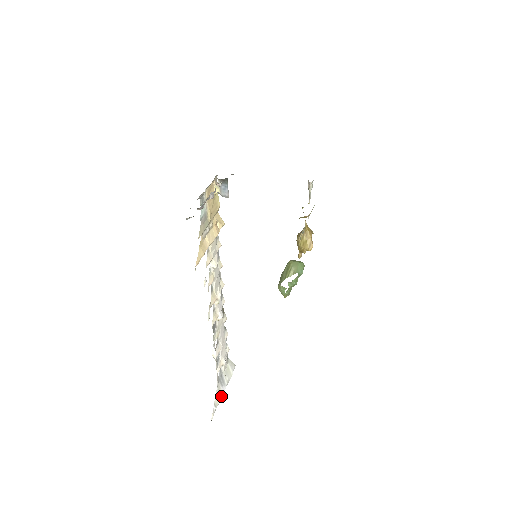
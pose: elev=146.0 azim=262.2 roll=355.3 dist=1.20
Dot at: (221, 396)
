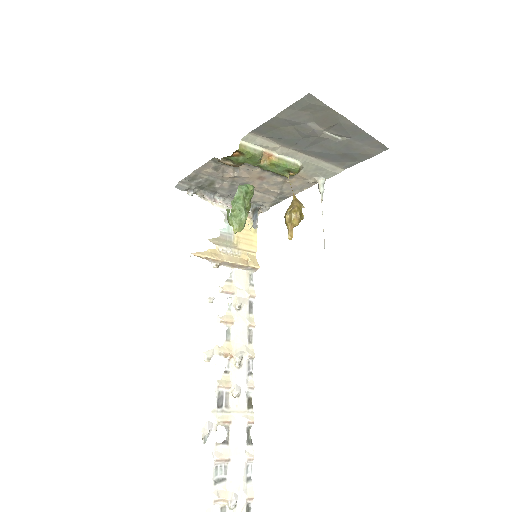
Dot at: out of frame
